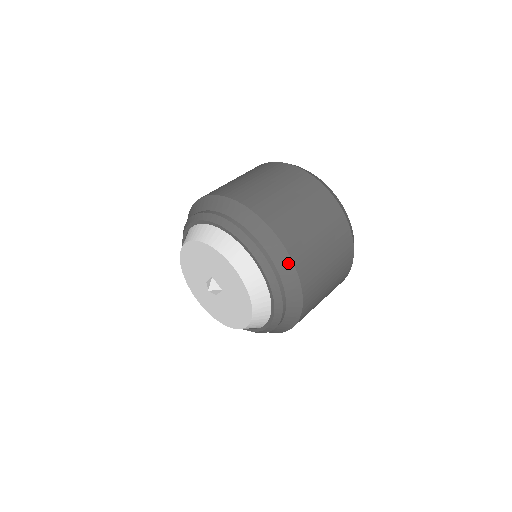
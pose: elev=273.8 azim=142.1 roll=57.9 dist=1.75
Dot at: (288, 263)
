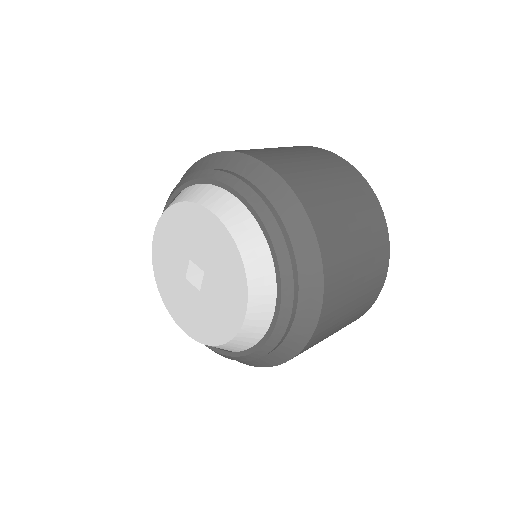
Dot at: (284, 191)
